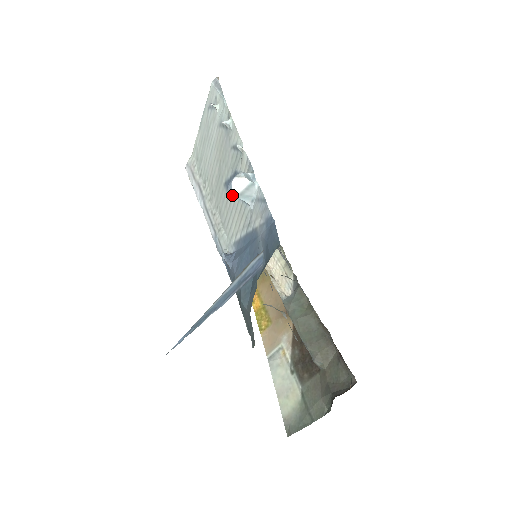
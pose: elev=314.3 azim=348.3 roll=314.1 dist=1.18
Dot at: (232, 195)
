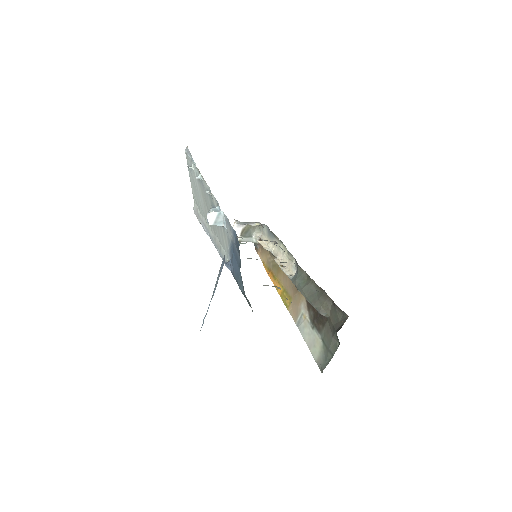
Dot at: occluded
